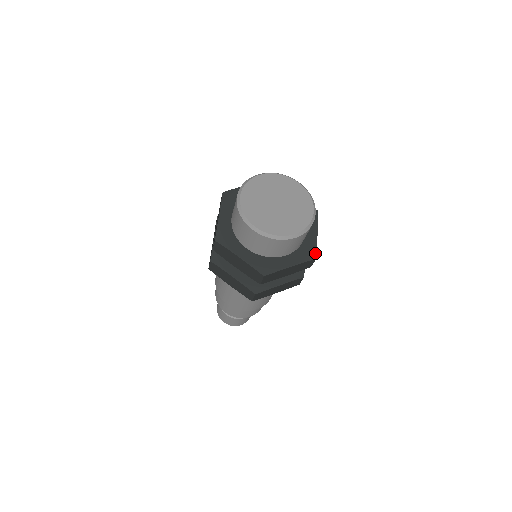
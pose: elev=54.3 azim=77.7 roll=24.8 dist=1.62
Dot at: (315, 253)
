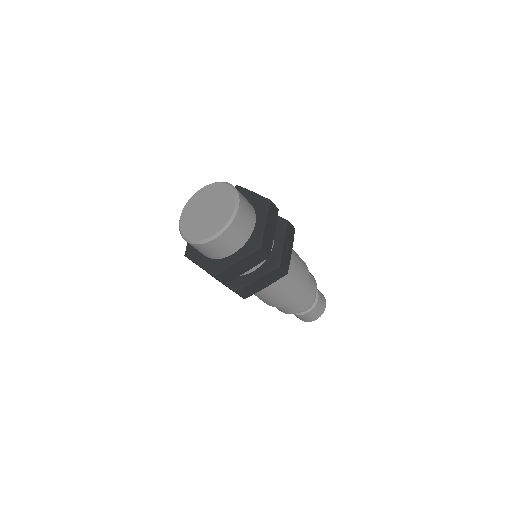
Dot at: (260, 243)
